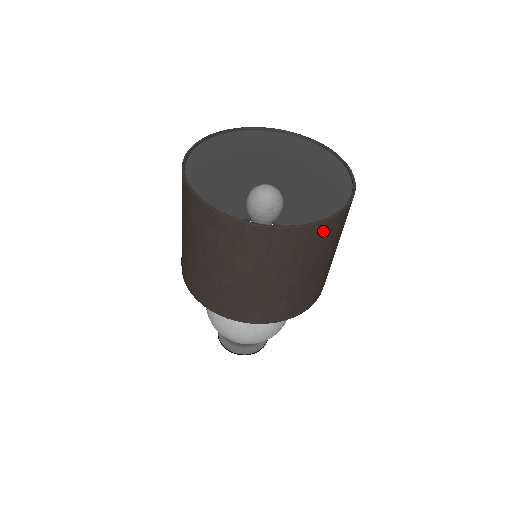
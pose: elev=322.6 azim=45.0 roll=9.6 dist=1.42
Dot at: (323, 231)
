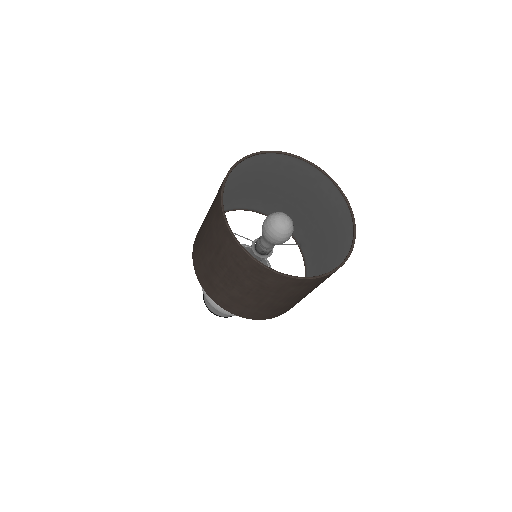
Dot at: (350, 242)
